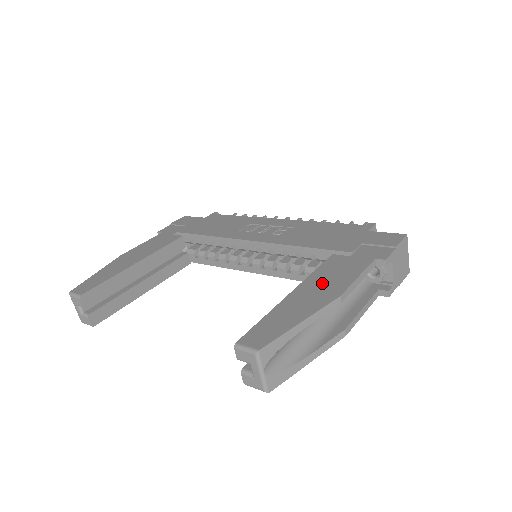
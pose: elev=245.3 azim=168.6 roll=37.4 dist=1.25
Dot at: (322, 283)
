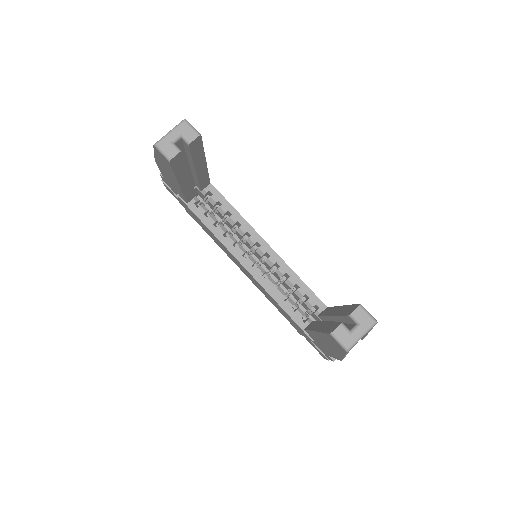
Dot at: occluded
